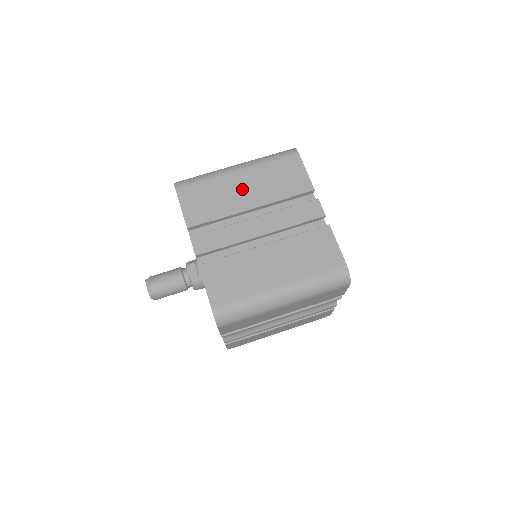
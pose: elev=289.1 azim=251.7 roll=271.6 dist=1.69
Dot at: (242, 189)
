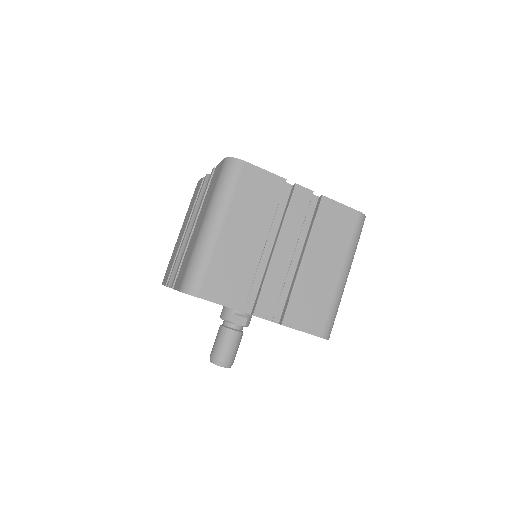
Dot at: (242, 238)
